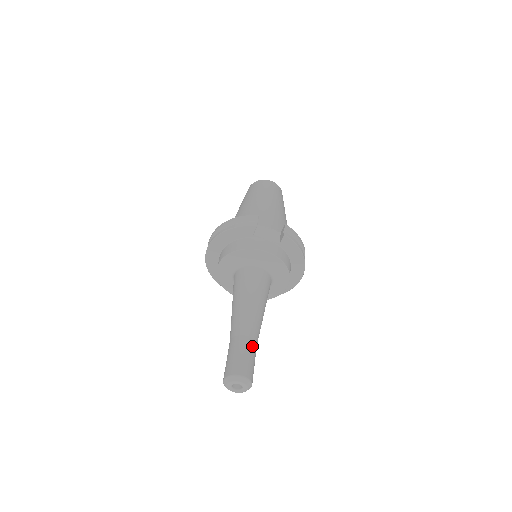
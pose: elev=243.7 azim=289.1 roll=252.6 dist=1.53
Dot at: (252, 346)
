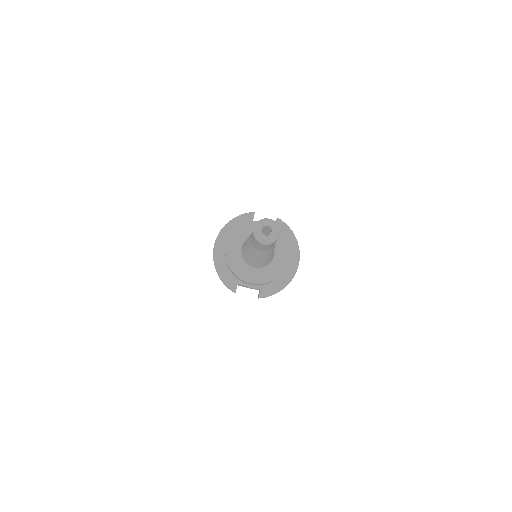
Dot at: occluded
